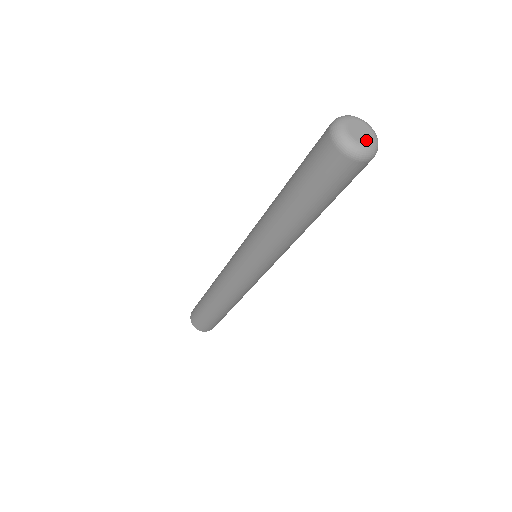
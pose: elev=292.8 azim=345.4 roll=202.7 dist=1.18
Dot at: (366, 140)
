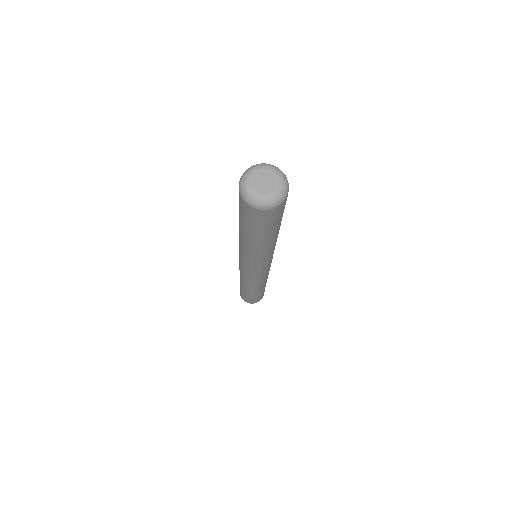
Dot at: (271, 189)
